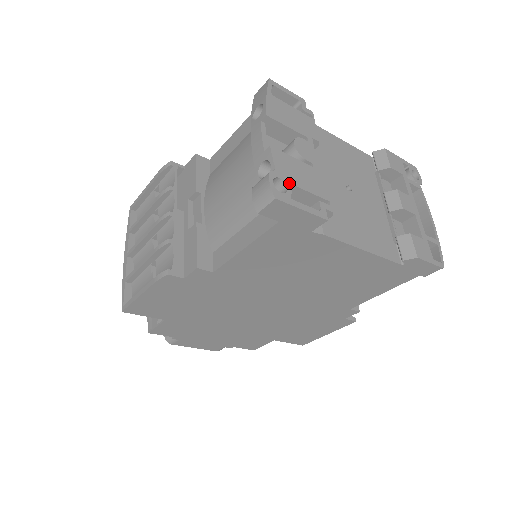
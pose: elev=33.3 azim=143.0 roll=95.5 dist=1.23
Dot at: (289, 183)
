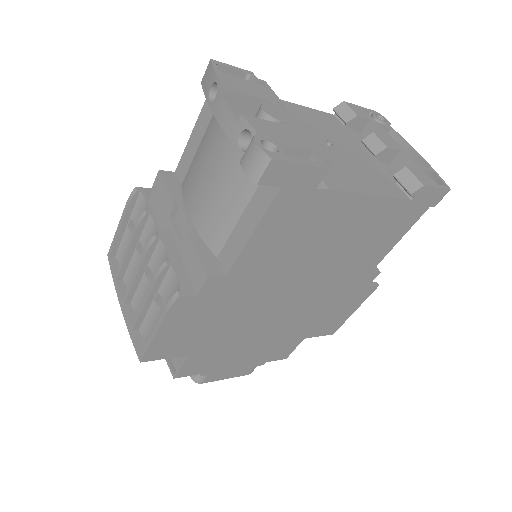
Dot at: (277, 143)
